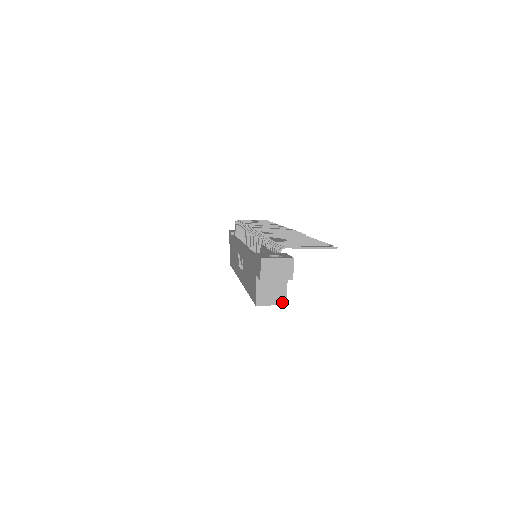
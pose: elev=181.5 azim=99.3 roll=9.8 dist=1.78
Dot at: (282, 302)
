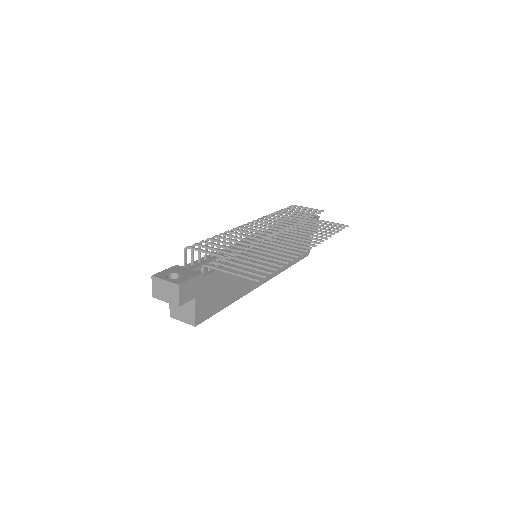
Dot at: (191, 322)
